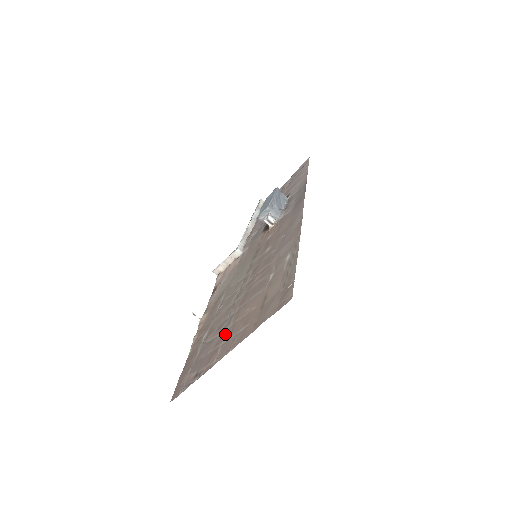
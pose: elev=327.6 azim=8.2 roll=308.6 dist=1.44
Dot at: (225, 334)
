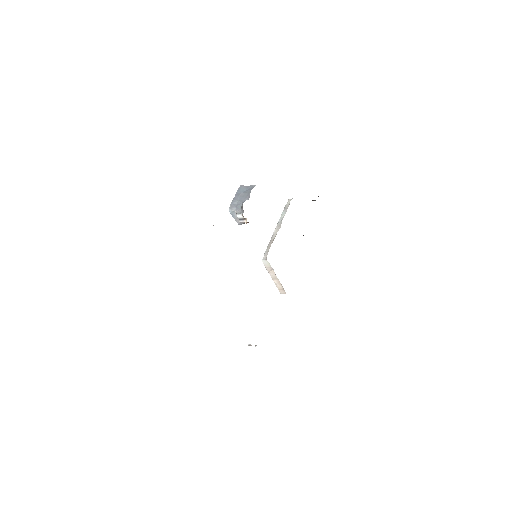
Dot at: occluded
